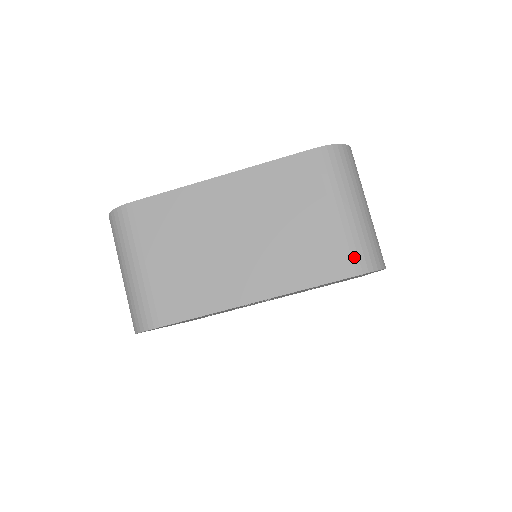
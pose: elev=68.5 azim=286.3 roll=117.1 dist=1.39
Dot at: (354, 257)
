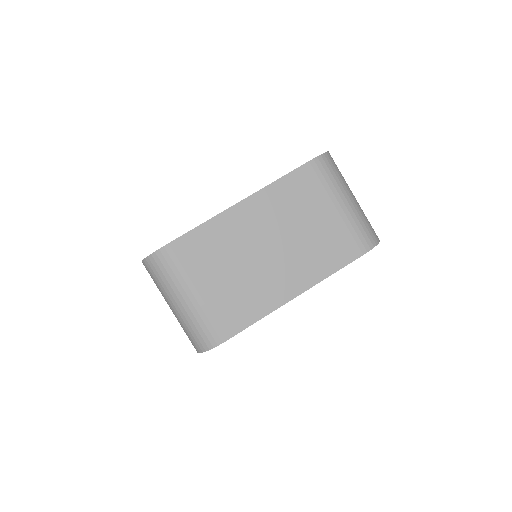
Dot at: (361, 239)
